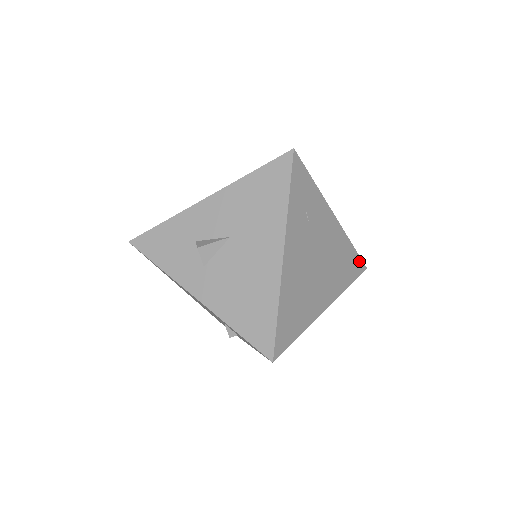
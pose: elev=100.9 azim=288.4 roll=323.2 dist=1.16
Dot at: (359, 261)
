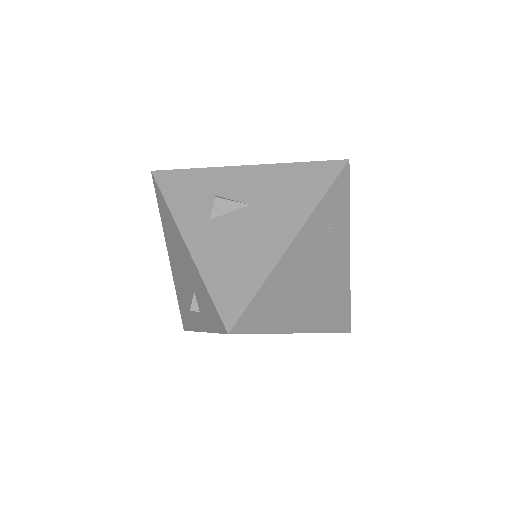
Dot at: (348, 318)
